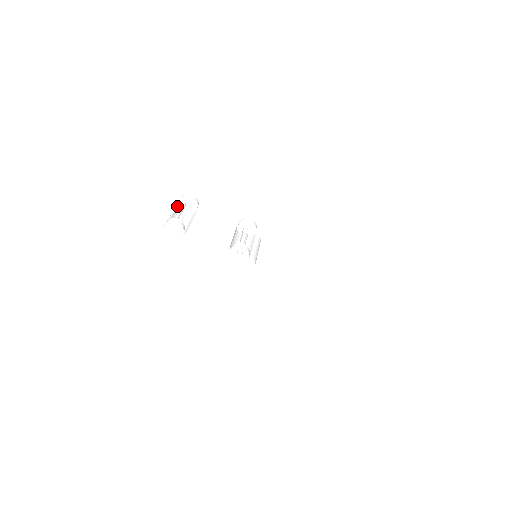
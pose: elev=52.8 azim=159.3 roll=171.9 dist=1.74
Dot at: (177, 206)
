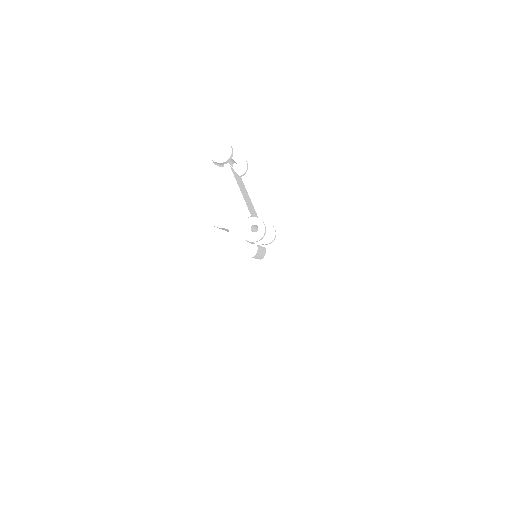
Dot at: occluded
